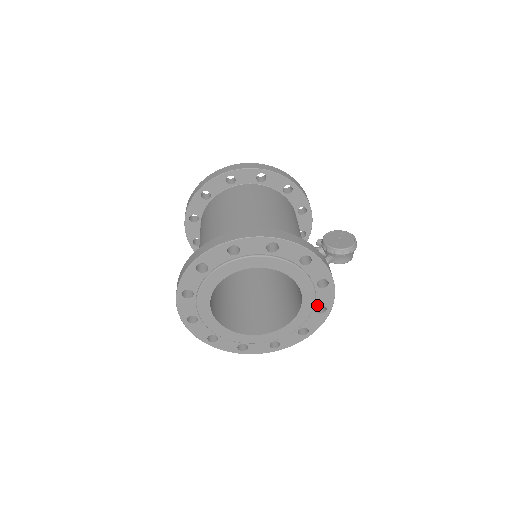
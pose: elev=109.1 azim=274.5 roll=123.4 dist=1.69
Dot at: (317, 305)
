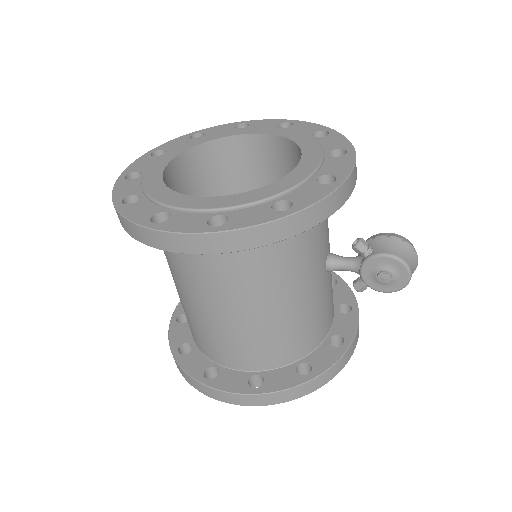
Dot at: (321, 174)
